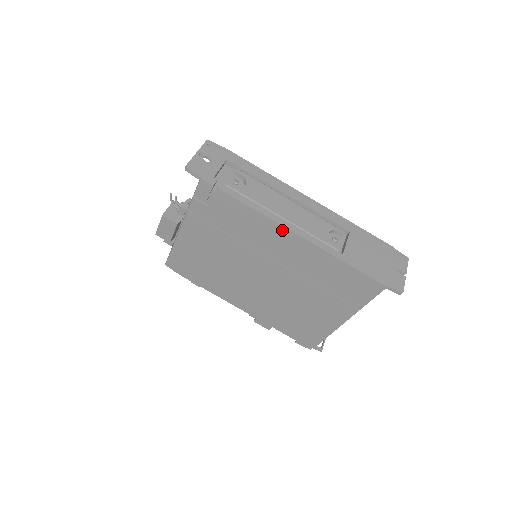
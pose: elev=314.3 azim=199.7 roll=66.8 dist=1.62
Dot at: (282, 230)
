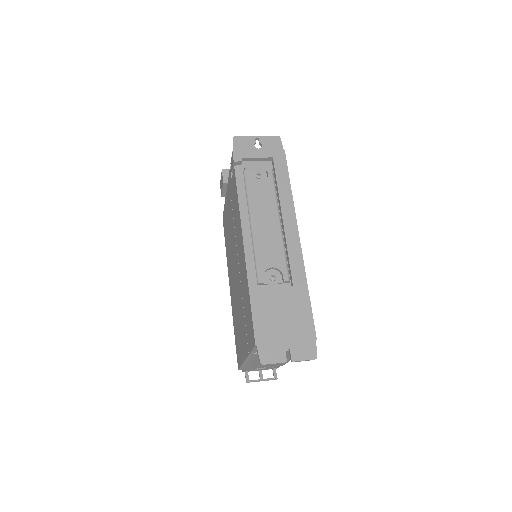
Dot at: (241, 230)
